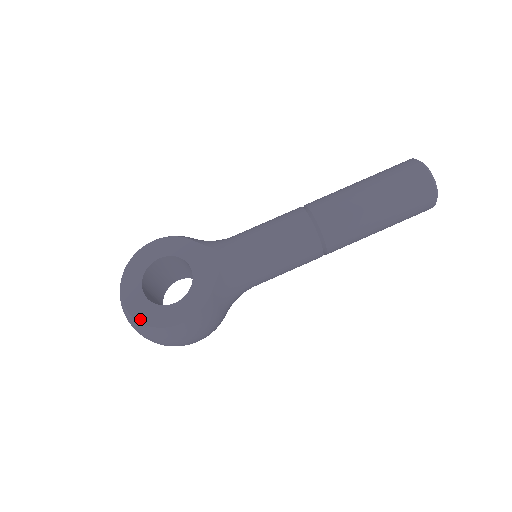
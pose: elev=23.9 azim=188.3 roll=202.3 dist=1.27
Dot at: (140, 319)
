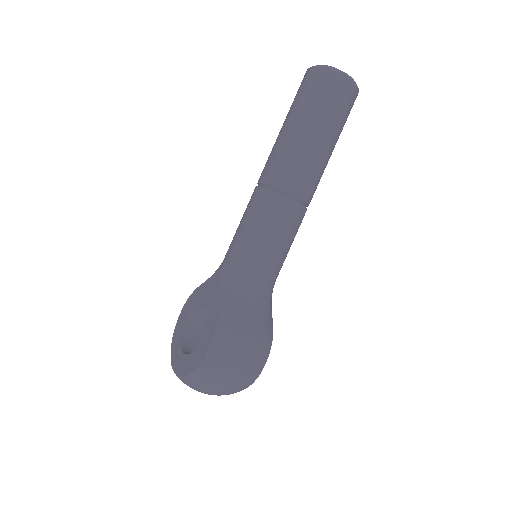
Dot at: (186, 374)
